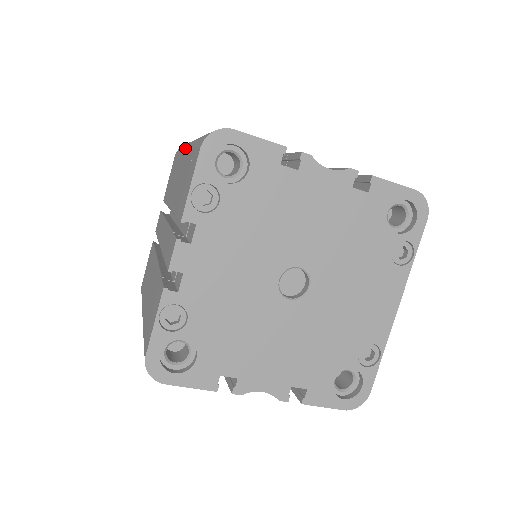
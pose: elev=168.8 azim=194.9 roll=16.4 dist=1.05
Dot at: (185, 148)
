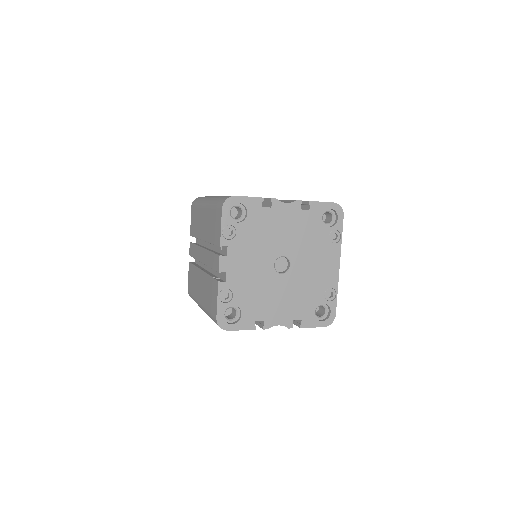
Dot at: (204, 204)
